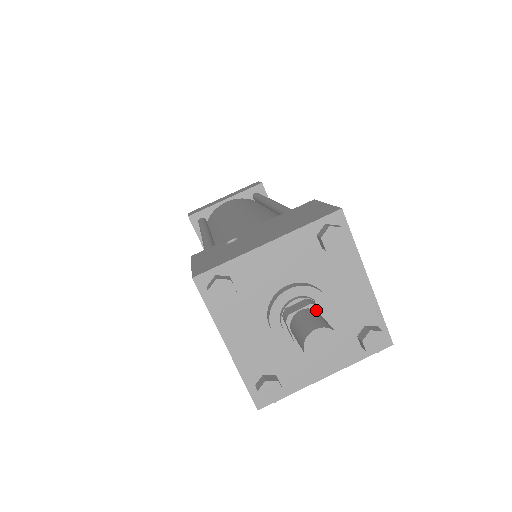
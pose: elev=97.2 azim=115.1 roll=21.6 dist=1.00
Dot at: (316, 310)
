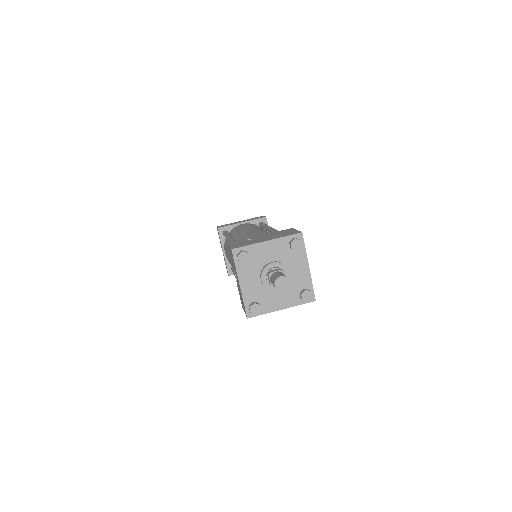
Dot at: (283, 273)
